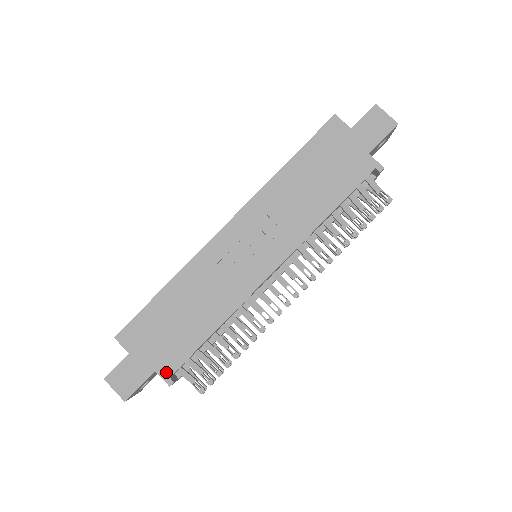
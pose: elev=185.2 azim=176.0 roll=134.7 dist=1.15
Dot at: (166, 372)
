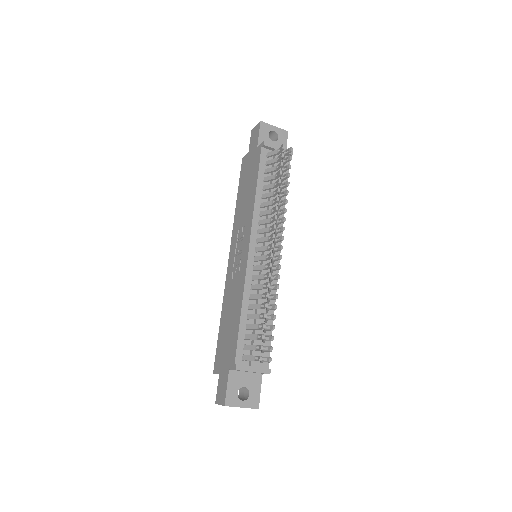
Dot at: (232, 363)
